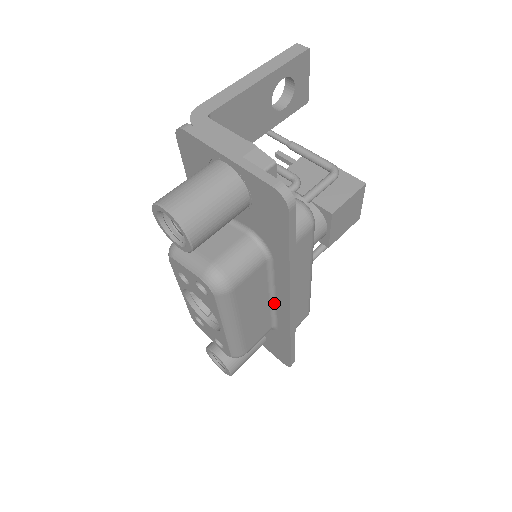
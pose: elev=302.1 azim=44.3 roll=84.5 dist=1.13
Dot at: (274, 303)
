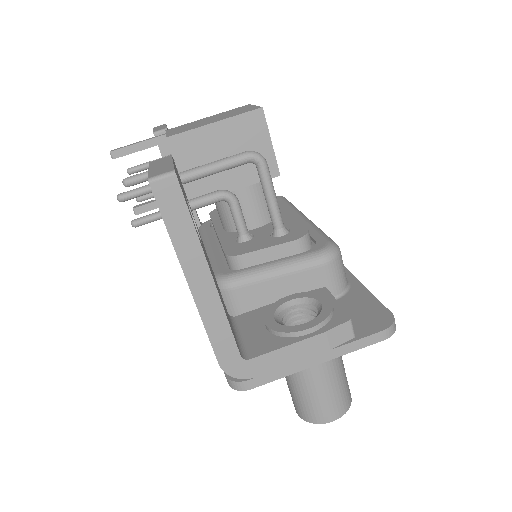
Dot at: occluded
